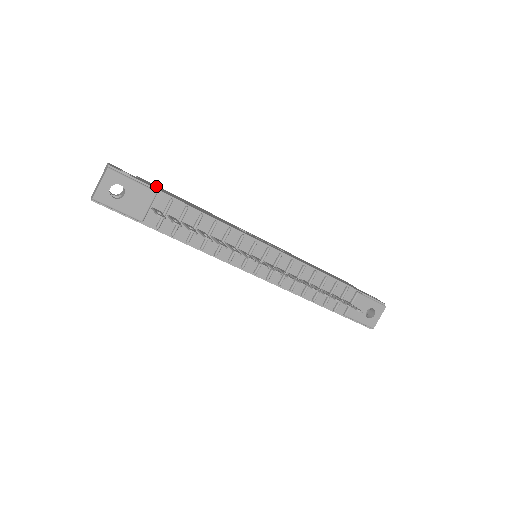
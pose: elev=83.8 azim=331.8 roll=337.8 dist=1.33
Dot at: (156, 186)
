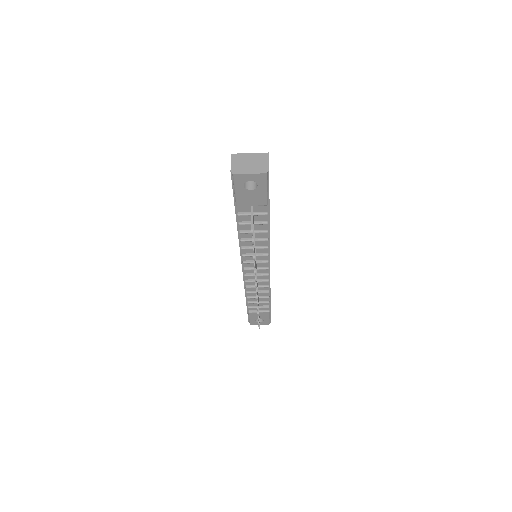
Dot at: occluded
